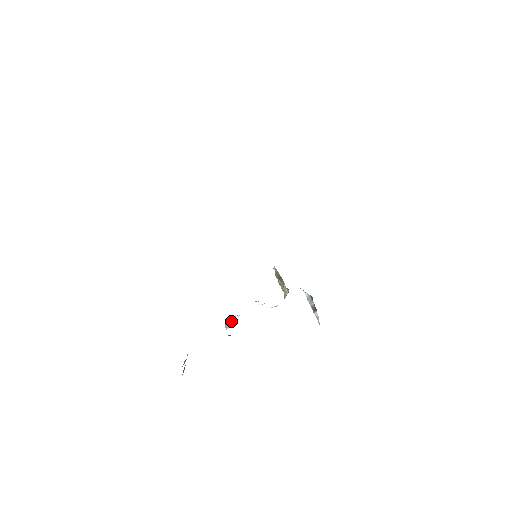
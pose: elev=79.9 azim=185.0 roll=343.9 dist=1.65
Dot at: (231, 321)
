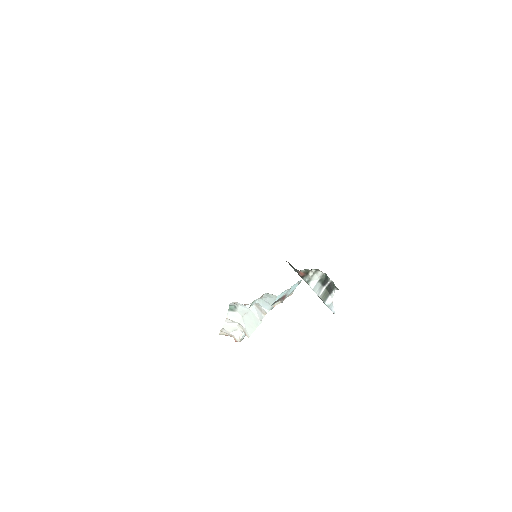
Dot at: occluded
